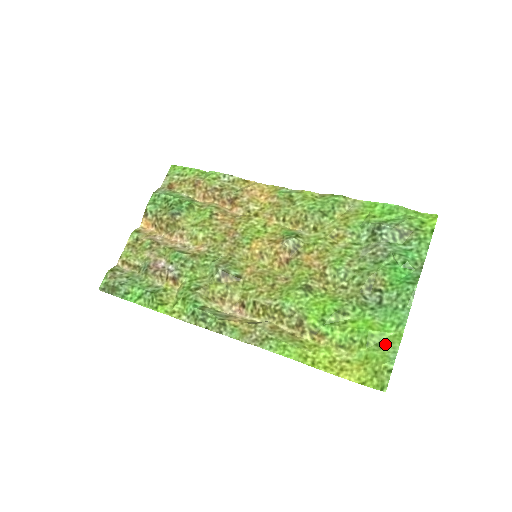
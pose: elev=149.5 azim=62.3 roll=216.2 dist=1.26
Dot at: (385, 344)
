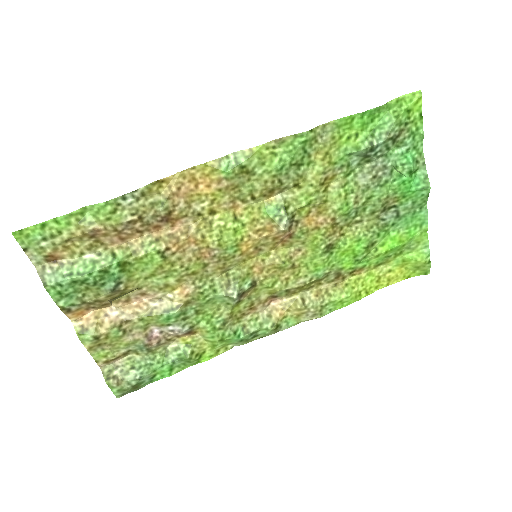
Dot at: (416, 245)
